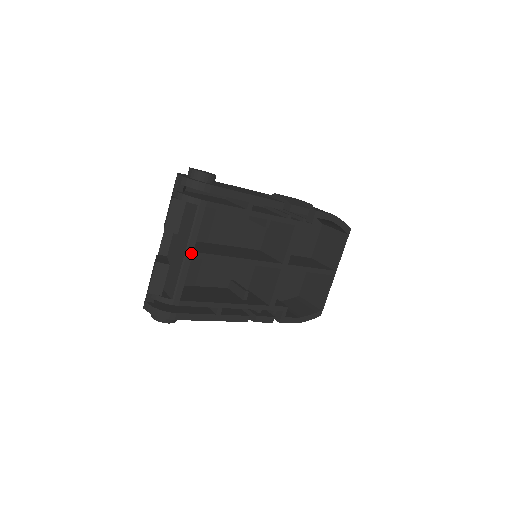
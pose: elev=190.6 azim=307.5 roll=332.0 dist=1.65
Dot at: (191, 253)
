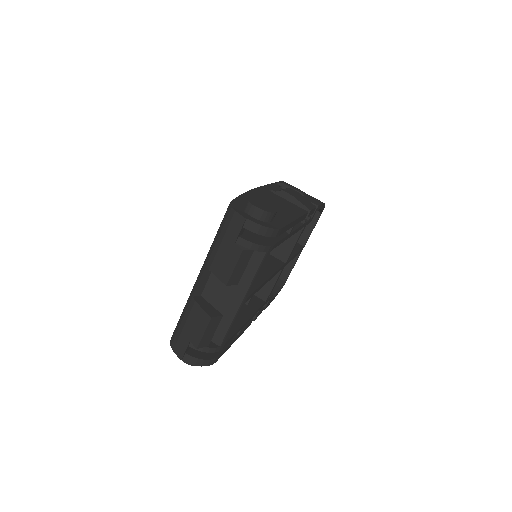
Dot at: (246, 299)
